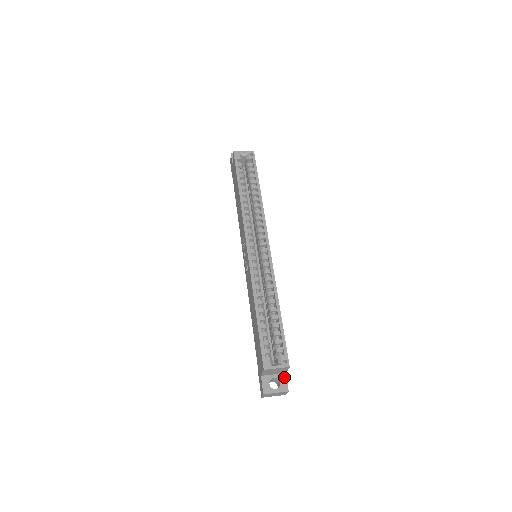
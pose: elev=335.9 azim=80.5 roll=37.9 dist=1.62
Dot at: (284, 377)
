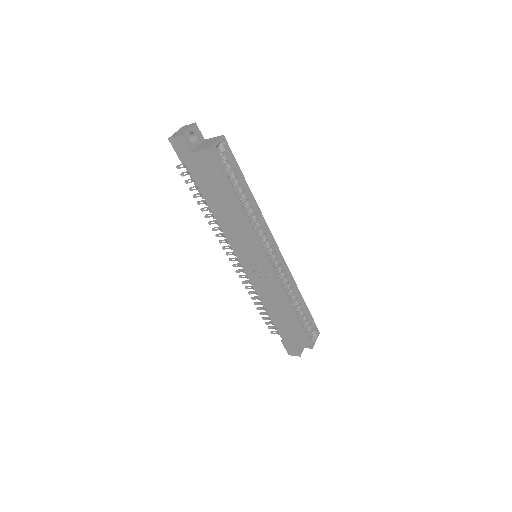
Dot at: occluded
